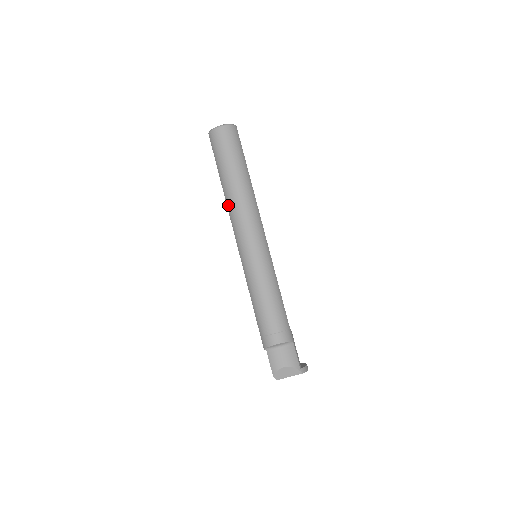
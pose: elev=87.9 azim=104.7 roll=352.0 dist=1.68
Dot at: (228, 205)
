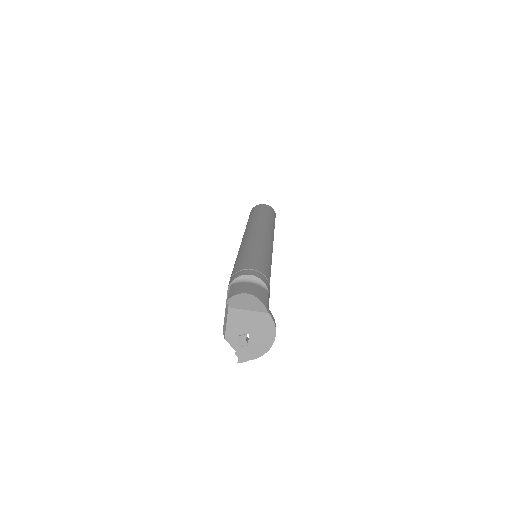
Dot at: (247, 226)
